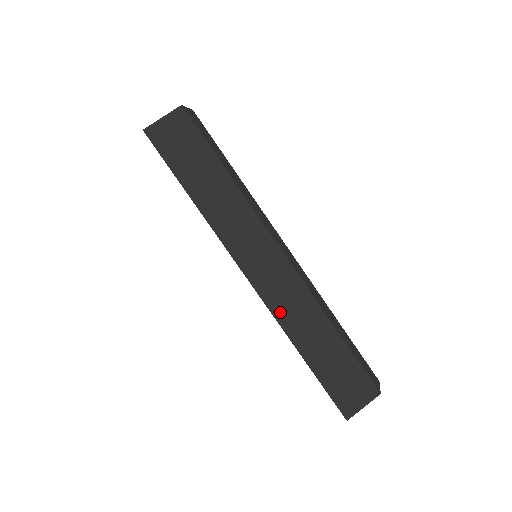
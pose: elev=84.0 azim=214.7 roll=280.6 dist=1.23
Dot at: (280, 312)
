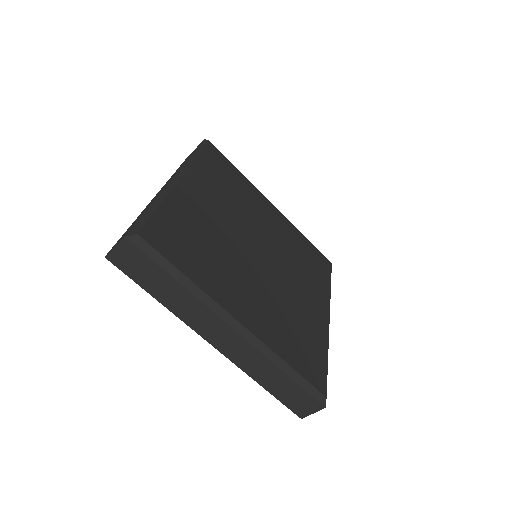
Dot at: (240, 363)
